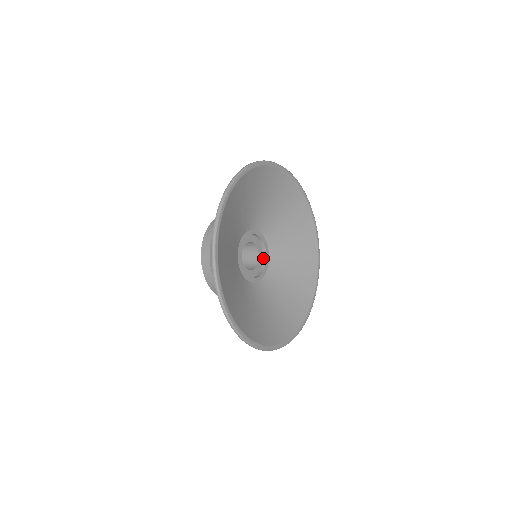
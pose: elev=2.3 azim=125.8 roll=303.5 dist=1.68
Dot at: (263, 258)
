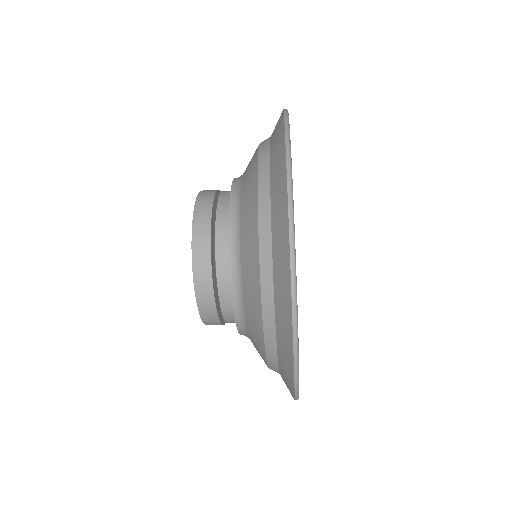
Dot at: occluded
